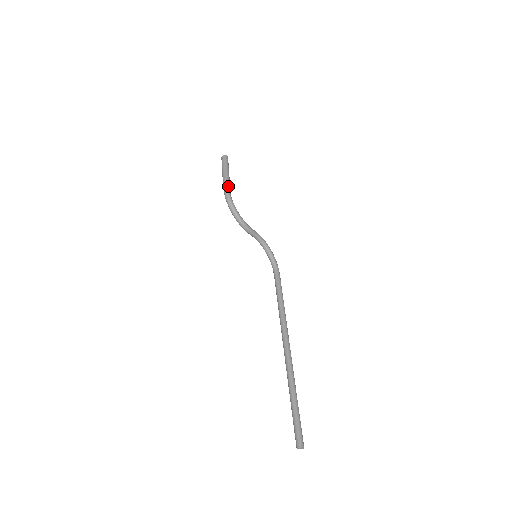
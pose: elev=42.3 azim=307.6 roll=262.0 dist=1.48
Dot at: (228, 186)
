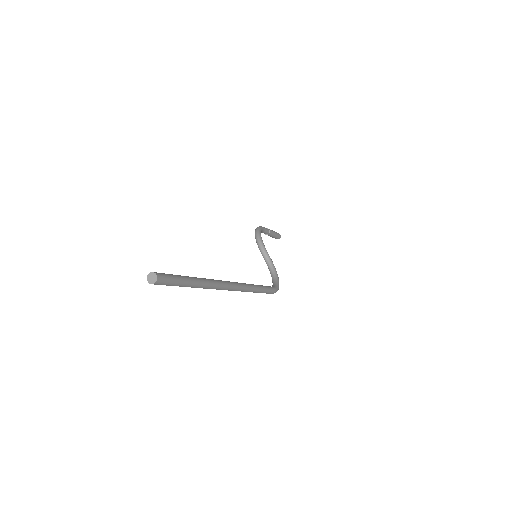
Dot at: occluded
